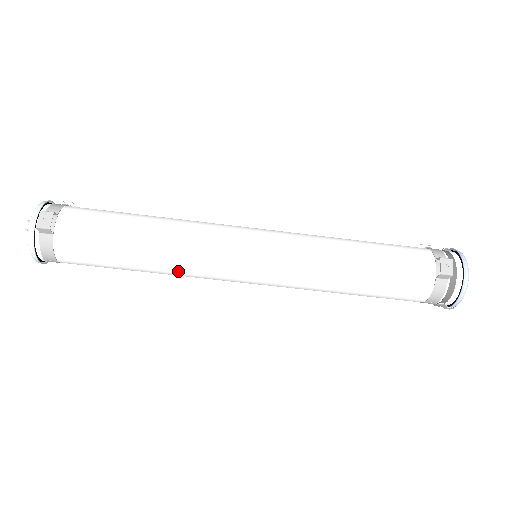
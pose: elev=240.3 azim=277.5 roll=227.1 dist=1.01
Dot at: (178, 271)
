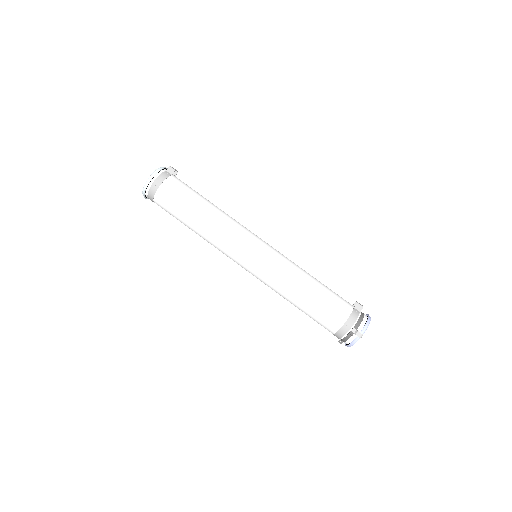
Dot at: (219, 225)
